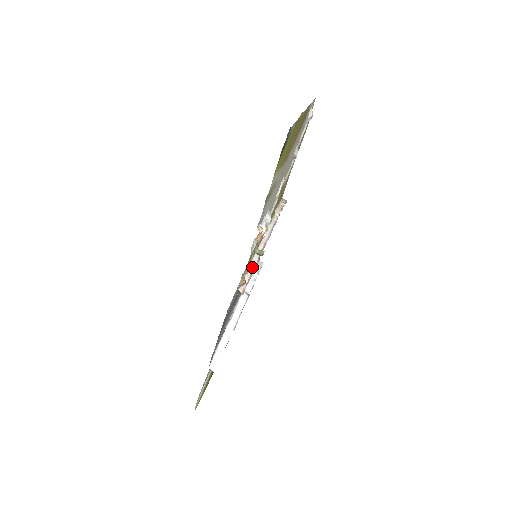
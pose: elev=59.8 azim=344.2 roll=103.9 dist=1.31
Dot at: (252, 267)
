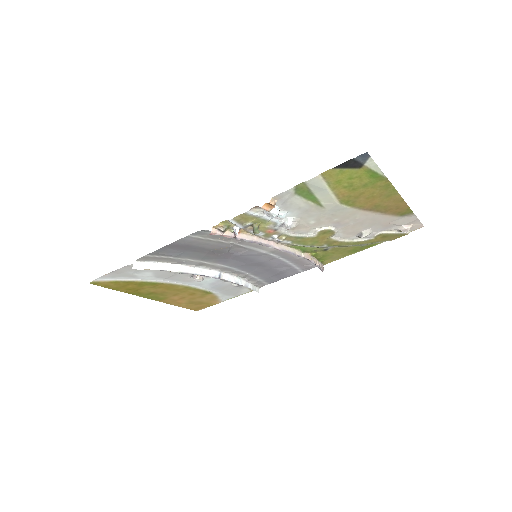
Dot at: (240, 236)
